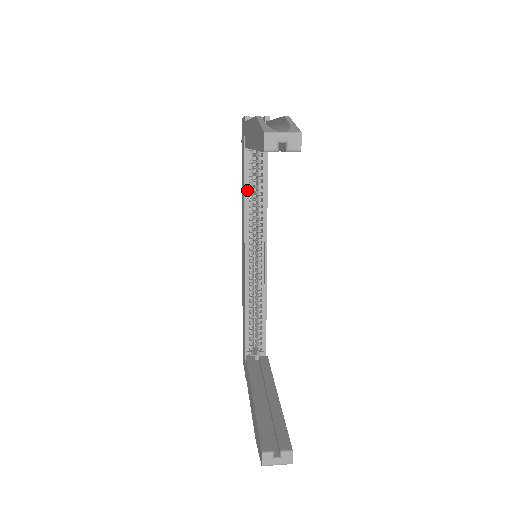
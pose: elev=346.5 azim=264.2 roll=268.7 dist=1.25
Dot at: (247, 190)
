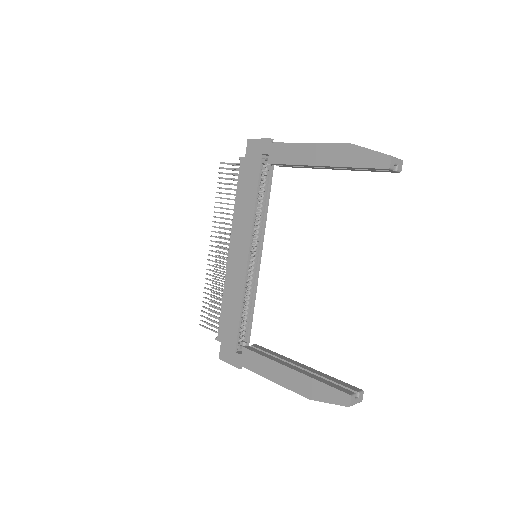
Dot at: (256, 199)
